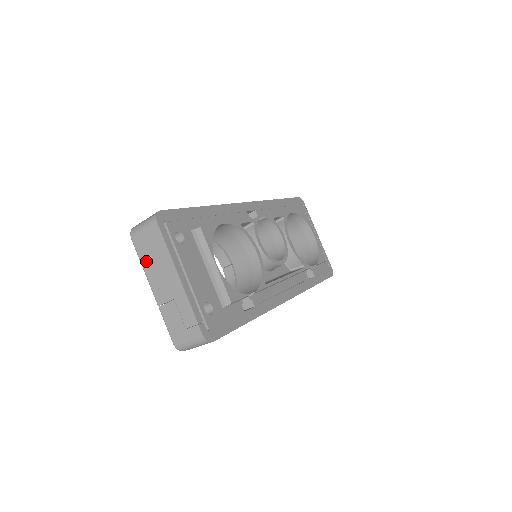
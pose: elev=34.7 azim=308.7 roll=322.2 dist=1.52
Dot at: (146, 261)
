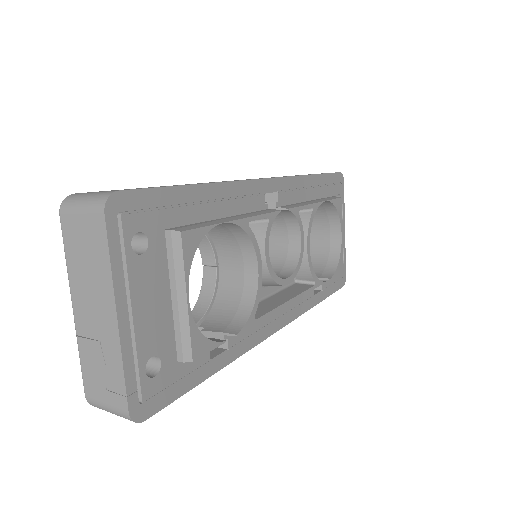
Dot at: (74, 262)
